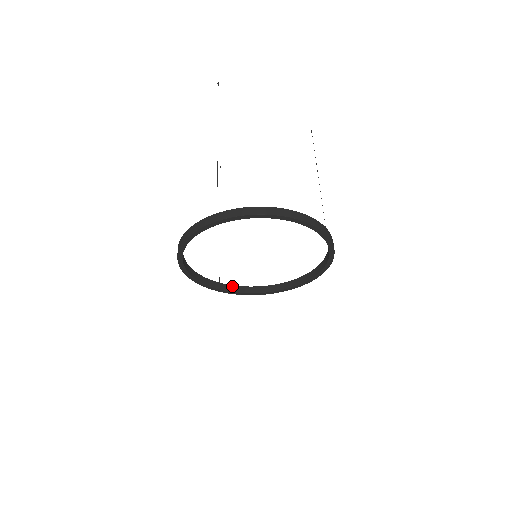
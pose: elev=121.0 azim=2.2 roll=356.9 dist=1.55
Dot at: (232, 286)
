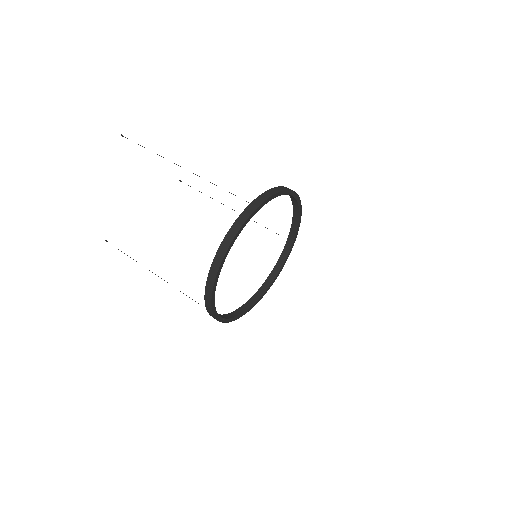
Dot at: (225, 315)
